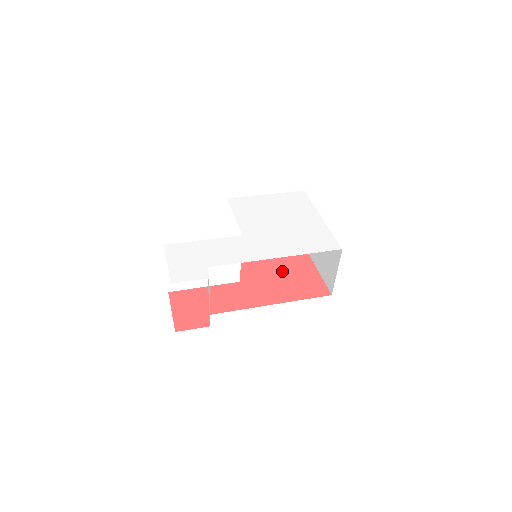
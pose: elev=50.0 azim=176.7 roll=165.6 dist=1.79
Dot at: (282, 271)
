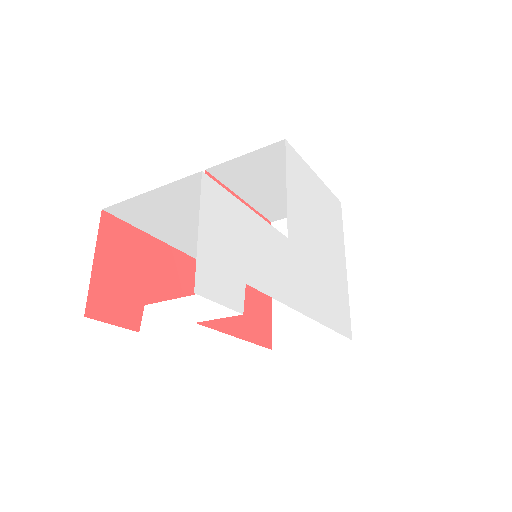
Dot at: occluded
